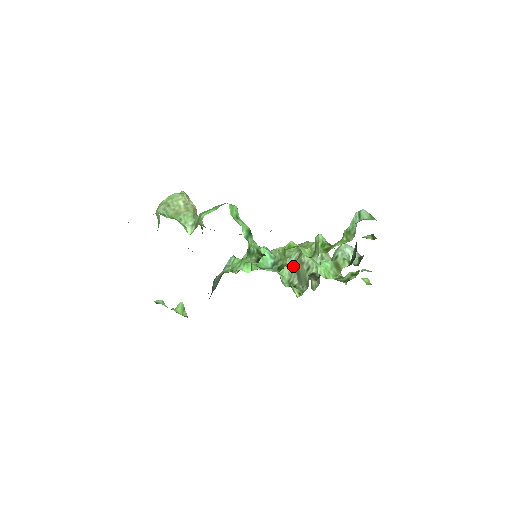
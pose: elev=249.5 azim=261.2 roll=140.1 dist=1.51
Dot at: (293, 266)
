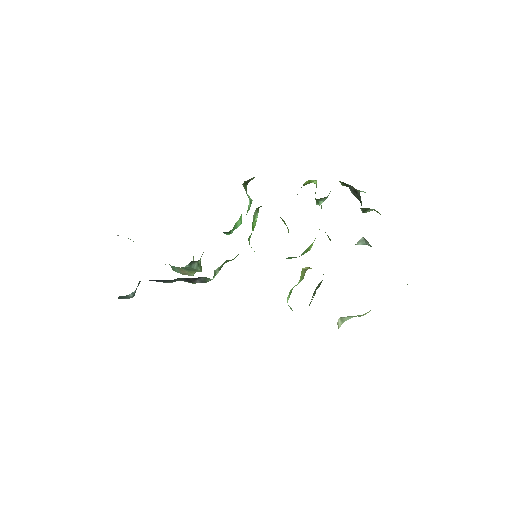
Dot at: occluded
